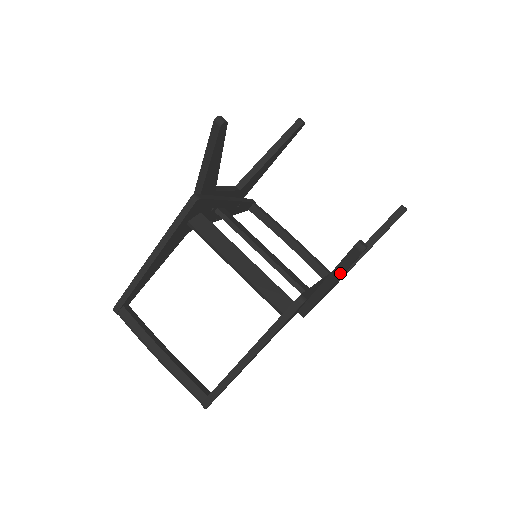
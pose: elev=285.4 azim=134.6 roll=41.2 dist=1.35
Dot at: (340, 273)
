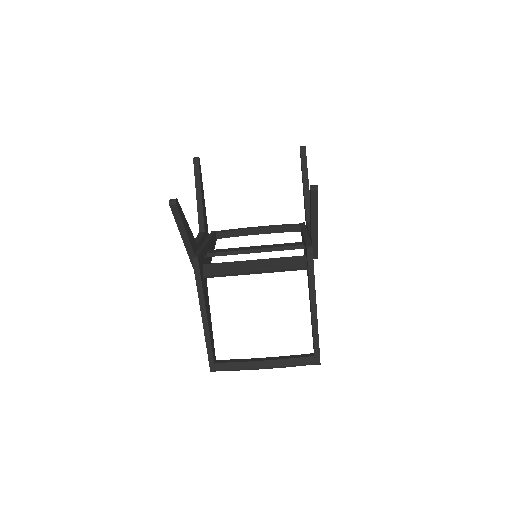
Dot at: (316, 213)
